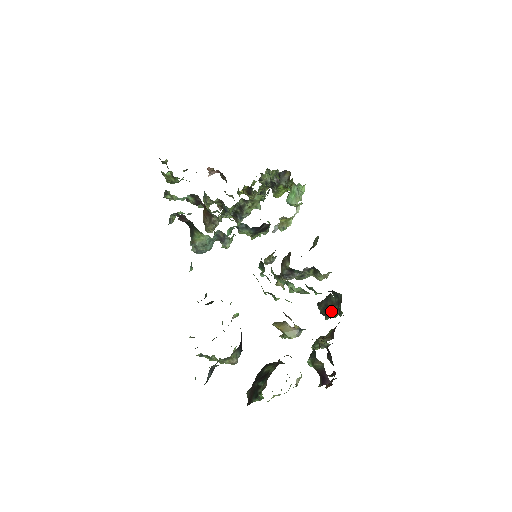
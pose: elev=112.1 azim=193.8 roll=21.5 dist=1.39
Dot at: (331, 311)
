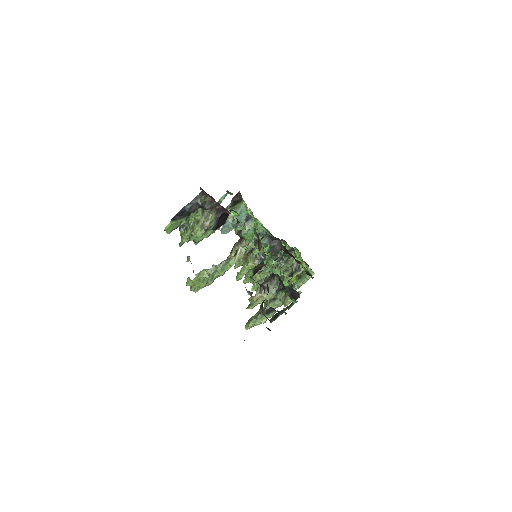
Dot at: (282, 312)
